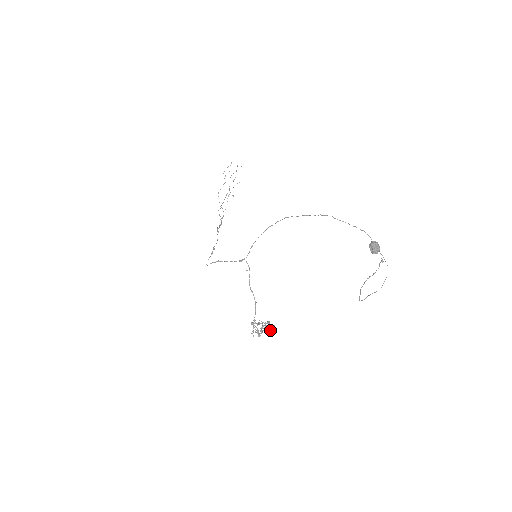
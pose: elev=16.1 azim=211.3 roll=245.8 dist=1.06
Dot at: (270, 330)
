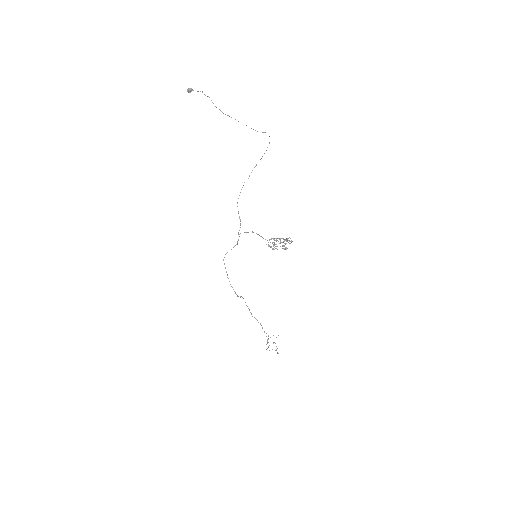
Dot at: occluded
